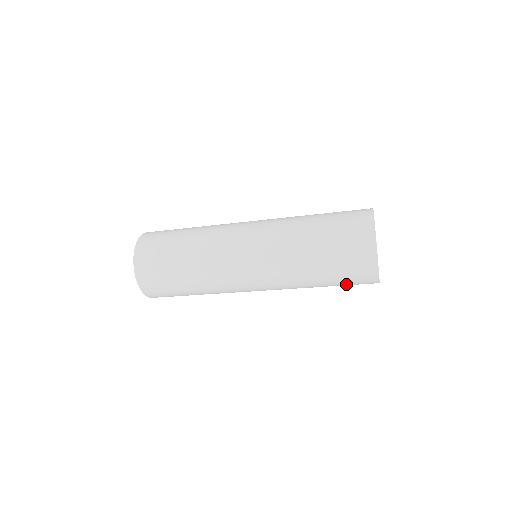
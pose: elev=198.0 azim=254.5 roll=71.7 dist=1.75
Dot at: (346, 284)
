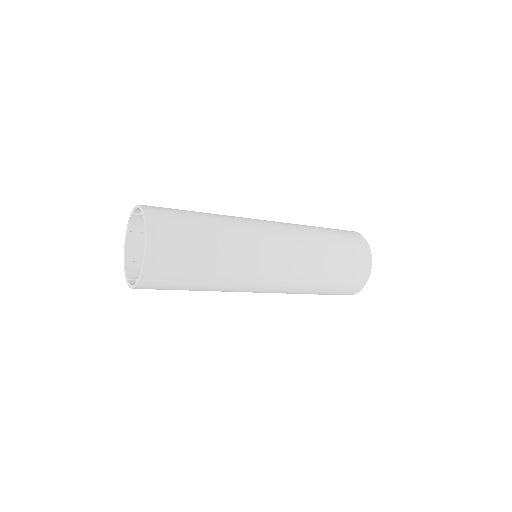
Dot at: (331, 294)
